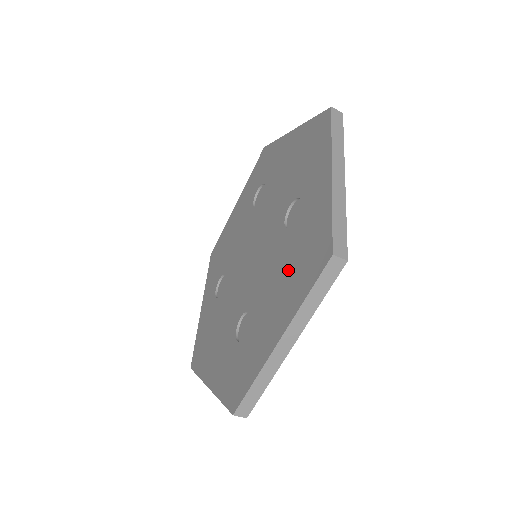
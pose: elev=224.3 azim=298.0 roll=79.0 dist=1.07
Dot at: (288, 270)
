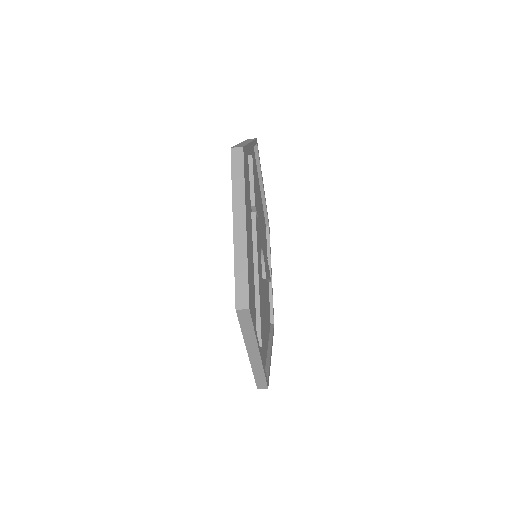
Dot at: occluded
